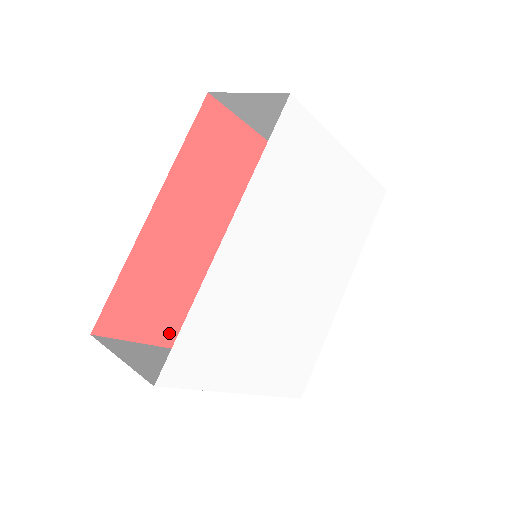
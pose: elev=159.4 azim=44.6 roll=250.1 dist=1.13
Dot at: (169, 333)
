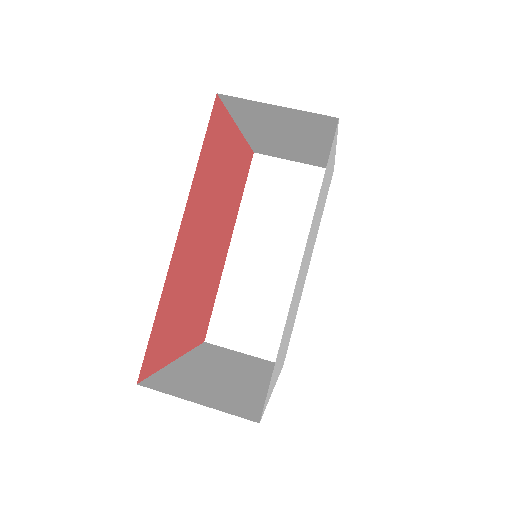
Dot at: (176, 347)
